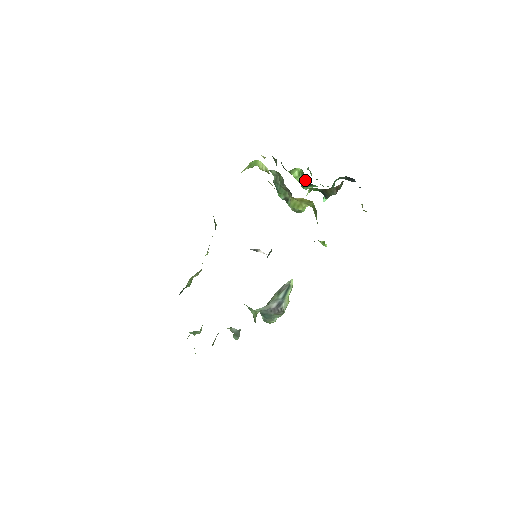
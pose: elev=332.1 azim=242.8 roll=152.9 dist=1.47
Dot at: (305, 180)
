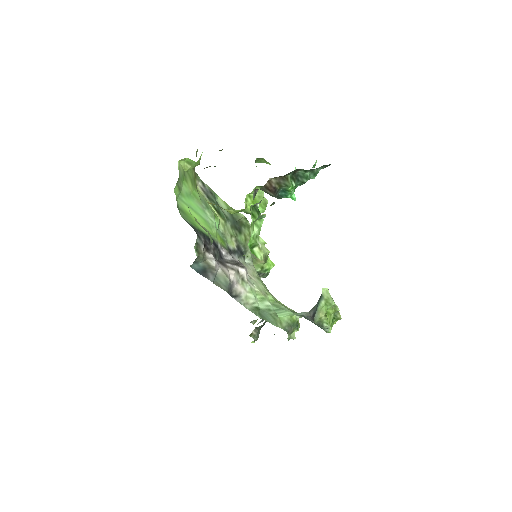
Dot at: occluded
